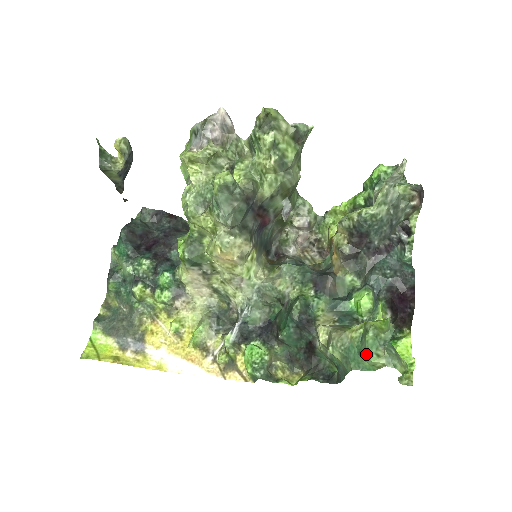
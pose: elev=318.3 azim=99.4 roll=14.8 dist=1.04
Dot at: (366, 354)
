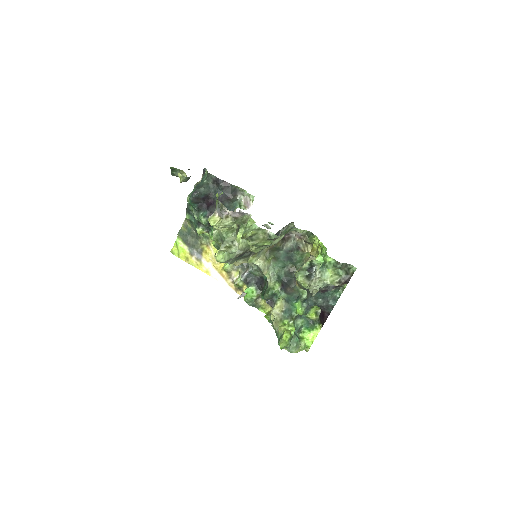
Dot at: occluded
